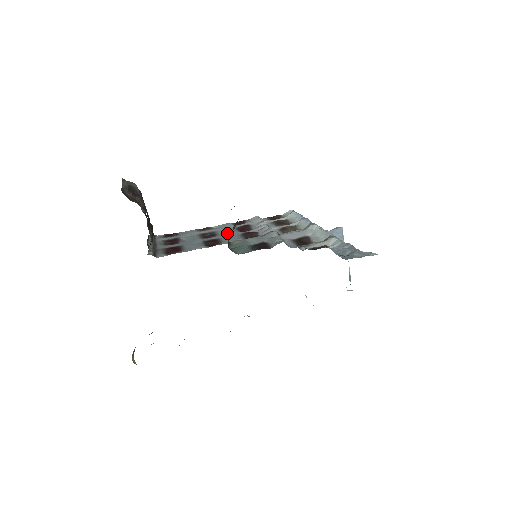
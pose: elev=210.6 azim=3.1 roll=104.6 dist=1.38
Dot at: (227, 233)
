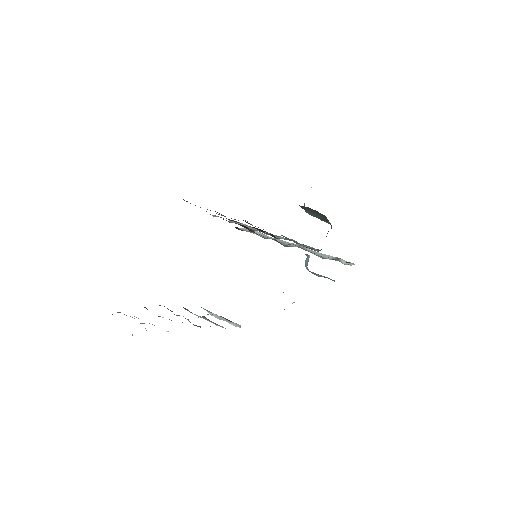
Dot at: occluded
